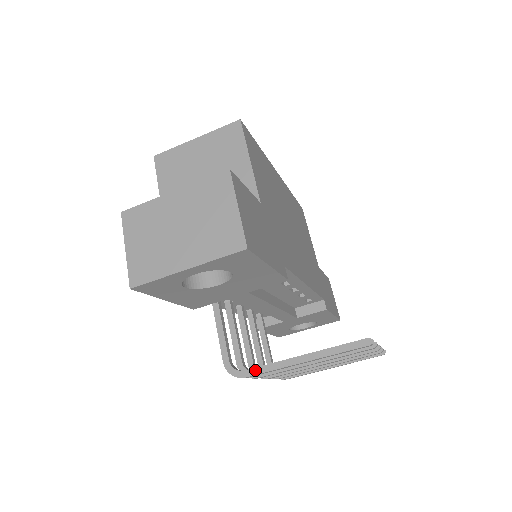
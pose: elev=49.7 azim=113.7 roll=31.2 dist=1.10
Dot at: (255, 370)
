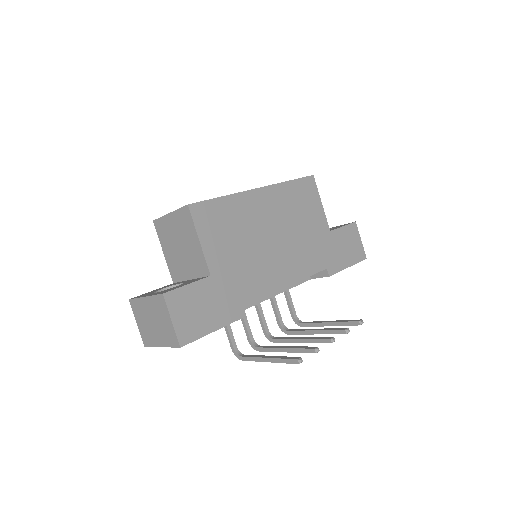
Dot at: (246, 358)
